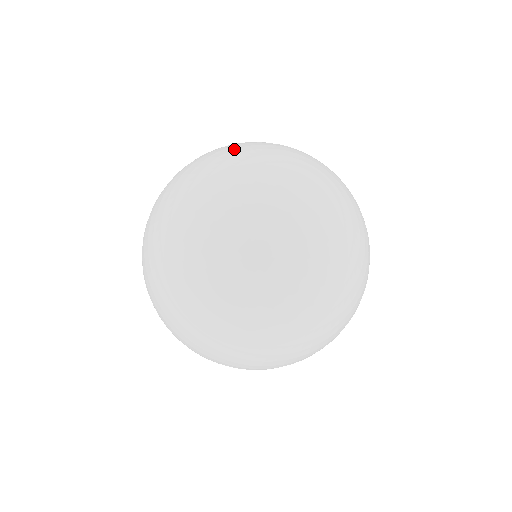
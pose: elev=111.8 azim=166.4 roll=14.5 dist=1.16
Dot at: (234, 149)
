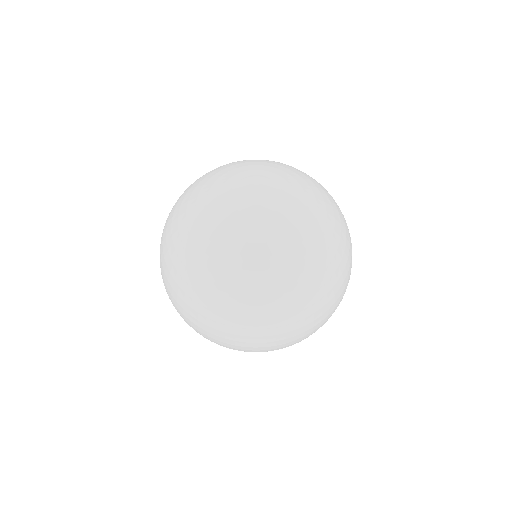
Dot at: (199, 179)
